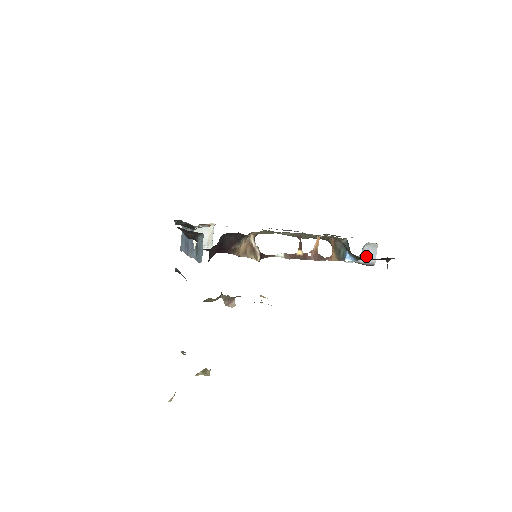
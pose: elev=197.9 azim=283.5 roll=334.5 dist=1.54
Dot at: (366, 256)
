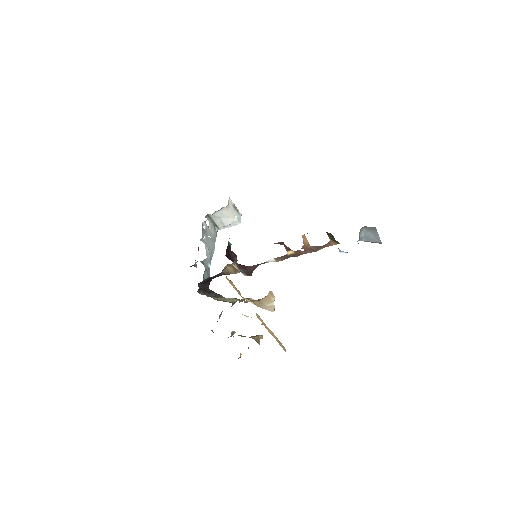
Dot at: (368, 237)
